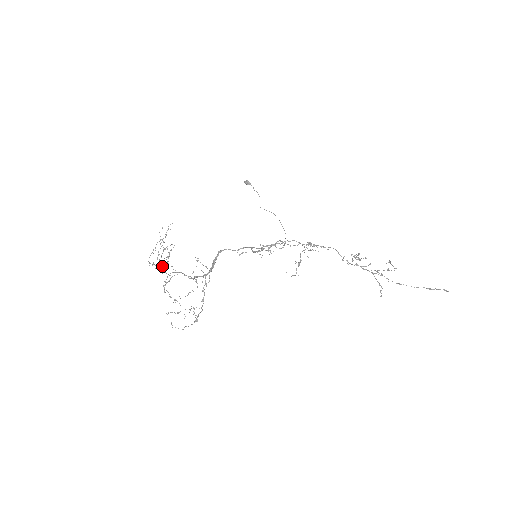
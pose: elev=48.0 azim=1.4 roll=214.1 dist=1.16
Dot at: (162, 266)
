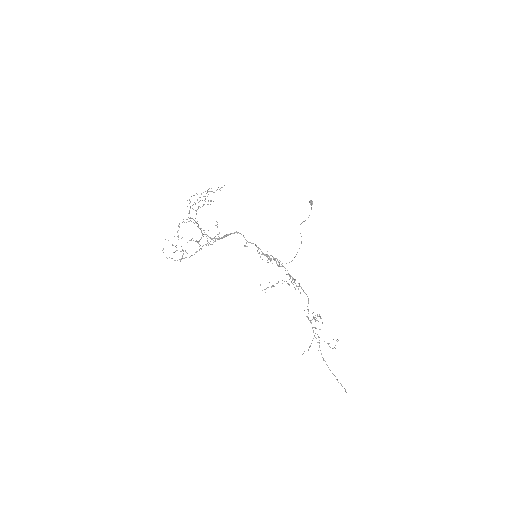
Dot at: occluded
